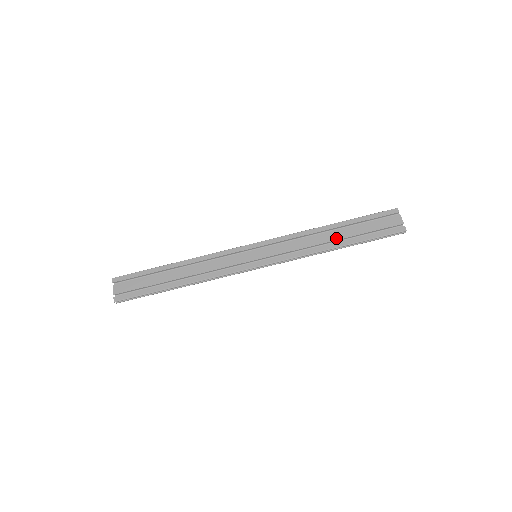
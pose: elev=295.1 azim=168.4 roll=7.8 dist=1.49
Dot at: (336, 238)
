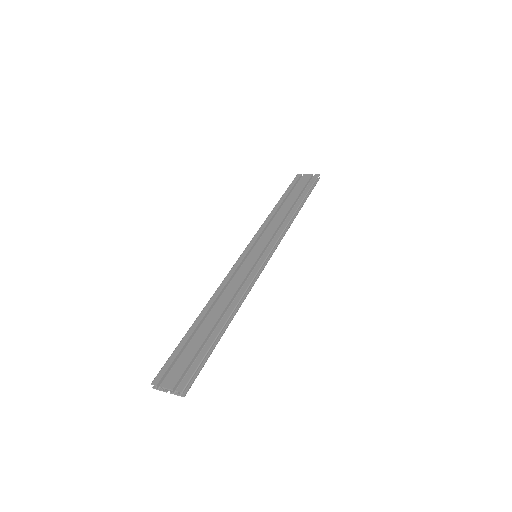
Dot at: (290, 205)
